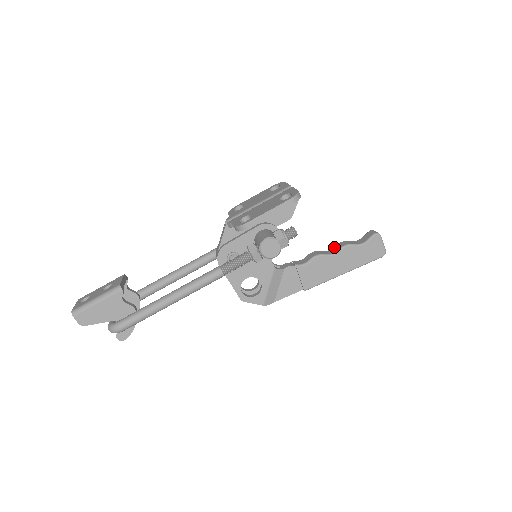
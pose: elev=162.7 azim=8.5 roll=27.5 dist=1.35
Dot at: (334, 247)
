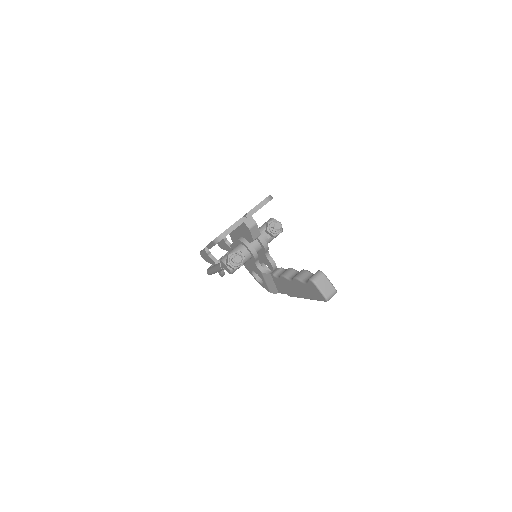
Dot at: occluded
